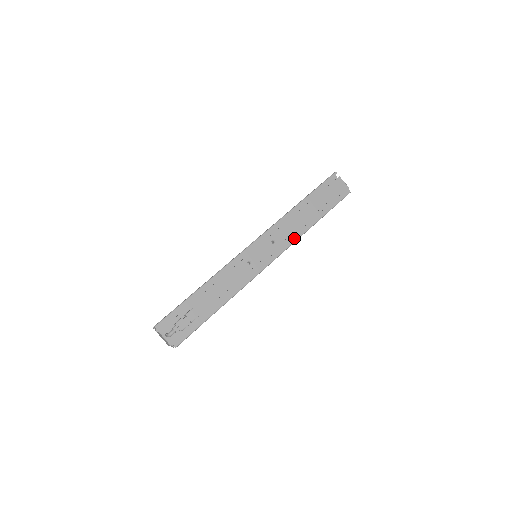
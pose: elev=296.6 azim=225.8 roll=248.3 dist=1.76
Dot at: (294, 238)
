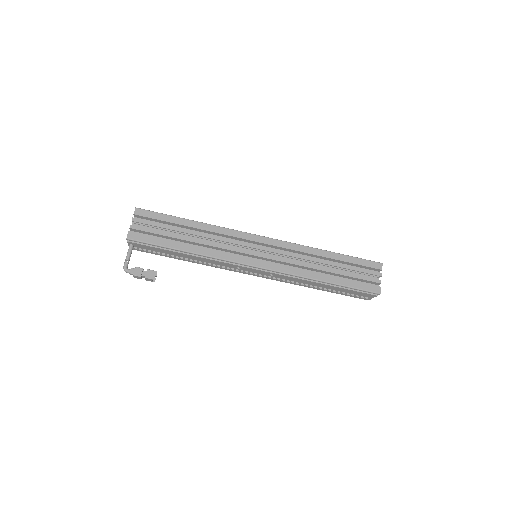
Dot at: (288, 282)
